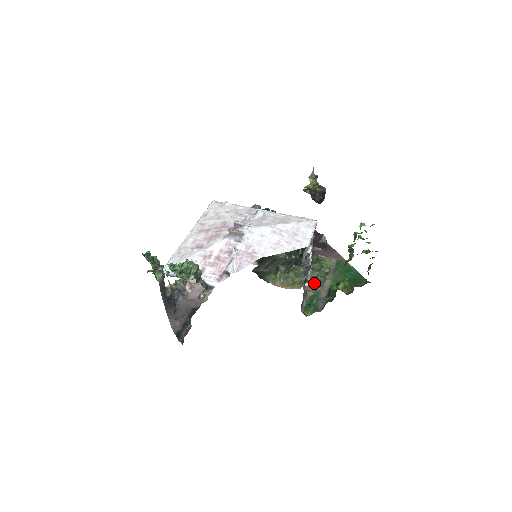
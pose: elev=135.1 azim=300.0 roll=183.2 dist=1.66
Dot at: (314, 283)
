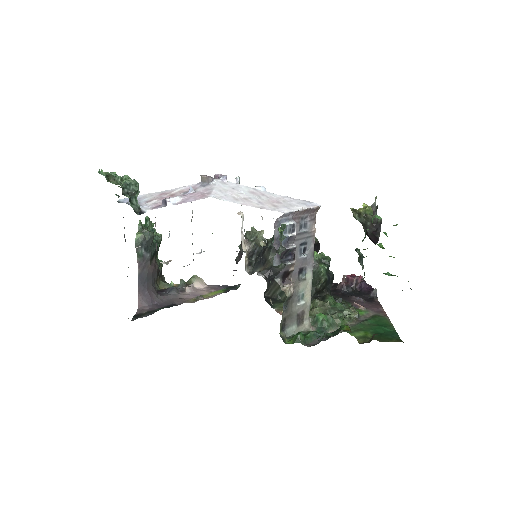
Dot at: (322, 318)
